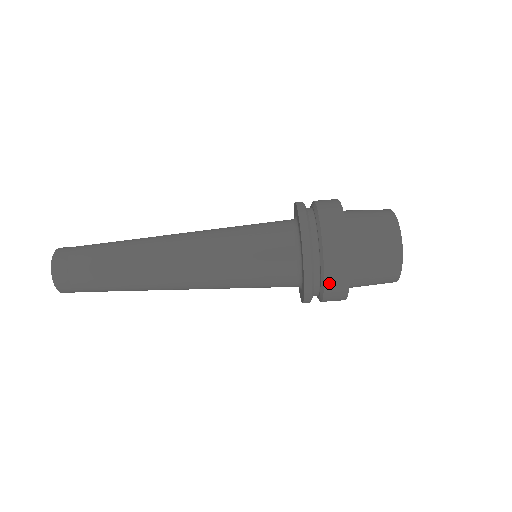
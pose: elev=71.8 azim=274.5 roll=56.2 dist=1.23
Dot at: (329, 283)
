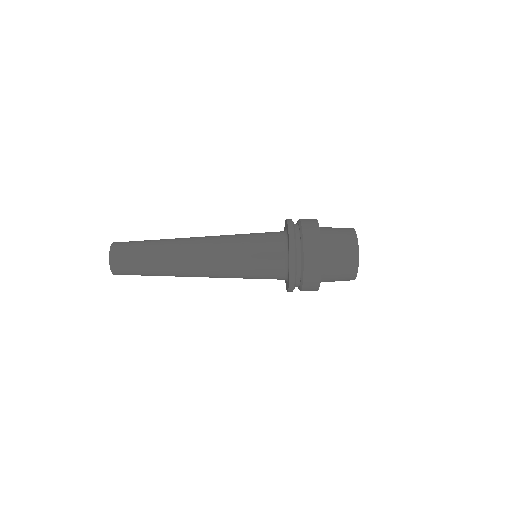
Dot at: (307, 266)
